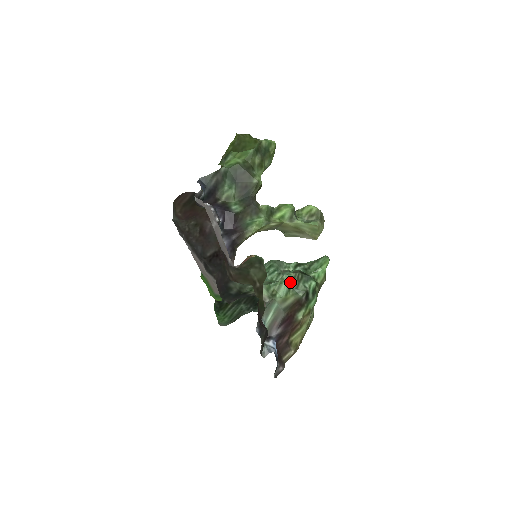
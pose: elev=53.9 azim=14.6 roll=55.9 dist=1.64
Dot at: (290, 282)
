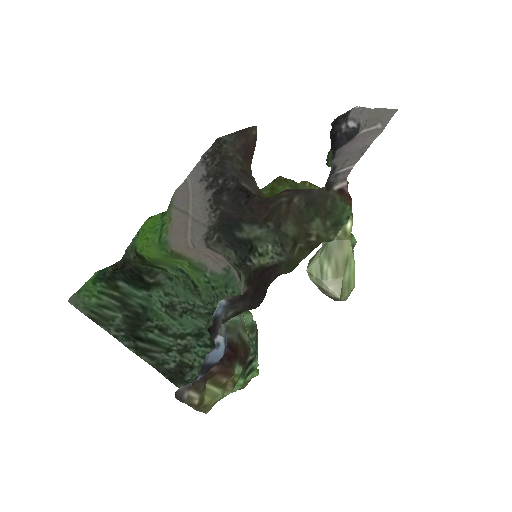
Dot at: (252, 324)
